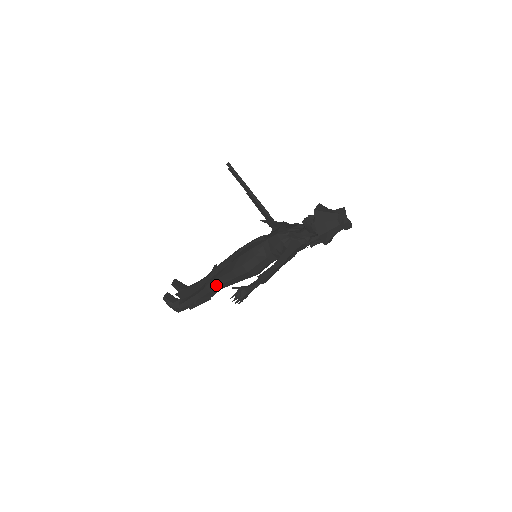
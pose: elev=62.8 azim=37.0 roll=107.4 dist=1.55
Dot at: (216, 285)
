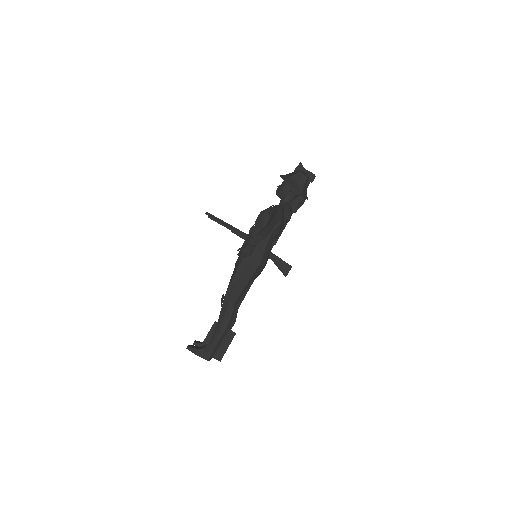
Dot at: (230, 295)
